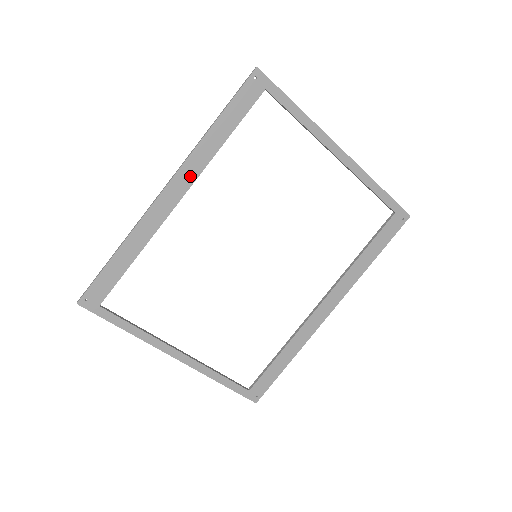
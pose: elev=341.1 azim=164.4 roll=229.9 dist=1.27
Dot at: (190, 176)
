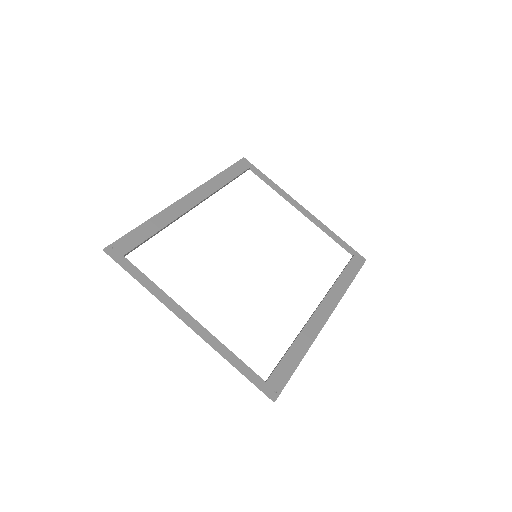
Dot at: (204, 193)
